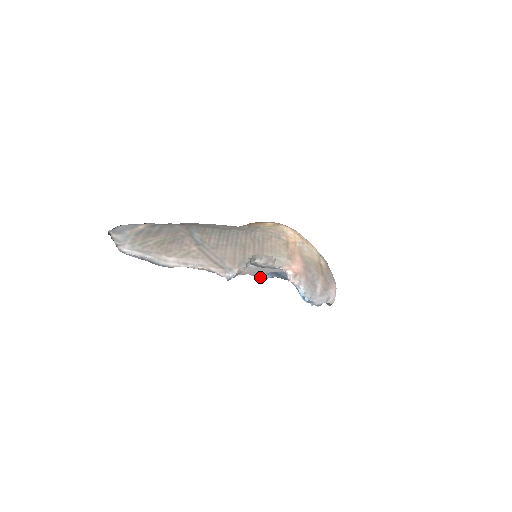
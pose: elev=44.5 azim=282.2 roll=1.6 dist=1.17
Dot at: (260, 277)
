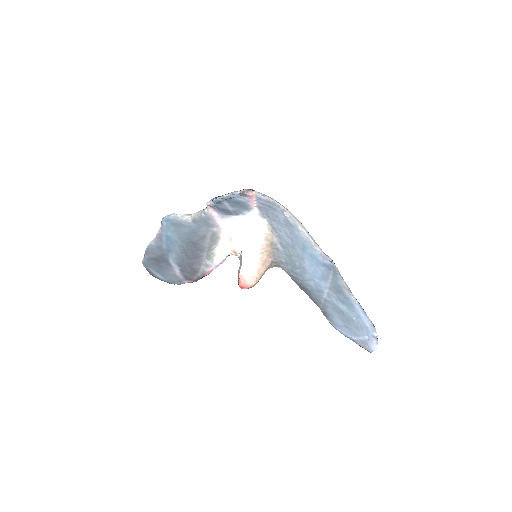
Dot at: (372, 333)
